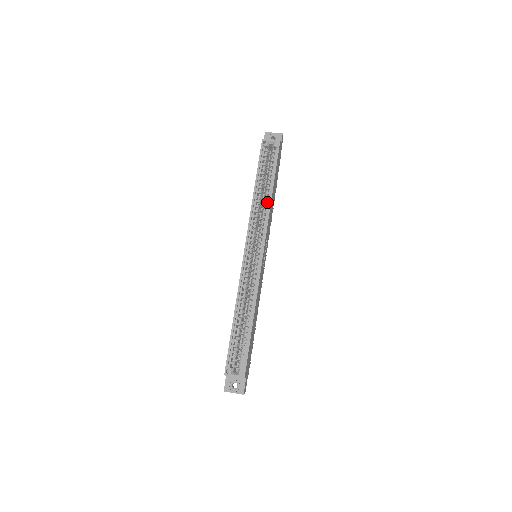
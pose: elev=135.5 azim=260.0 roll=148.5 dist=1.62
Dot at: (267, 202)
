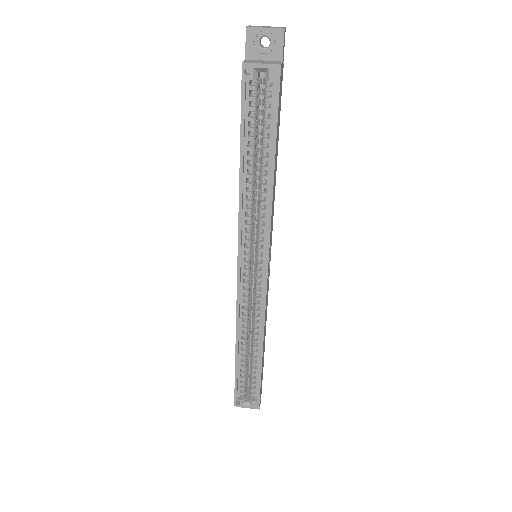
Dot at: (265, 195)
